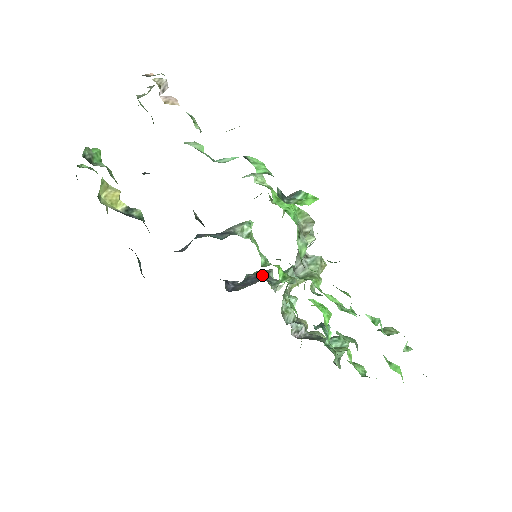
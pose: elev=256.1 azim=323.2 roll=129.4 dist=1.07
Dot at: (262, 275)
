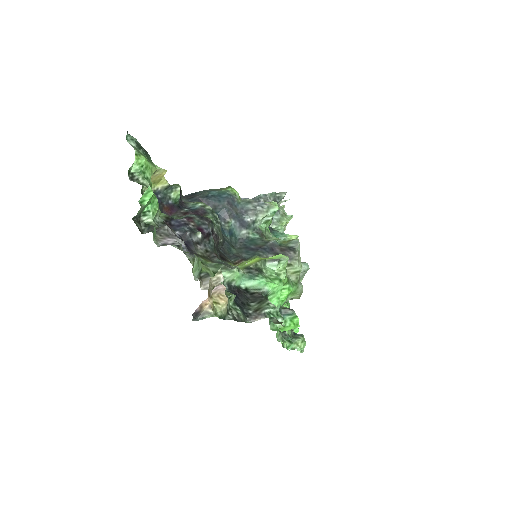
Dot at: occluded
